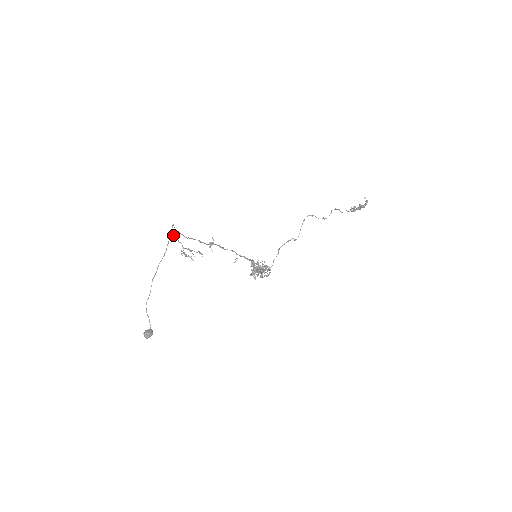
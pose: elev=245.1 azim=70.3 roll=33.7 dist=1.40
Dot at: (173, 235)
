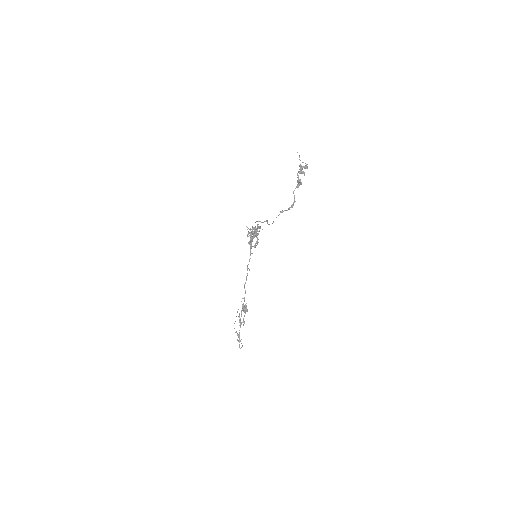
Dot at: (240, 341)
